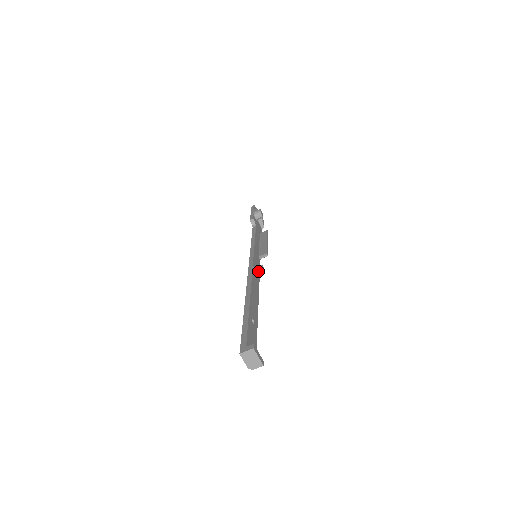
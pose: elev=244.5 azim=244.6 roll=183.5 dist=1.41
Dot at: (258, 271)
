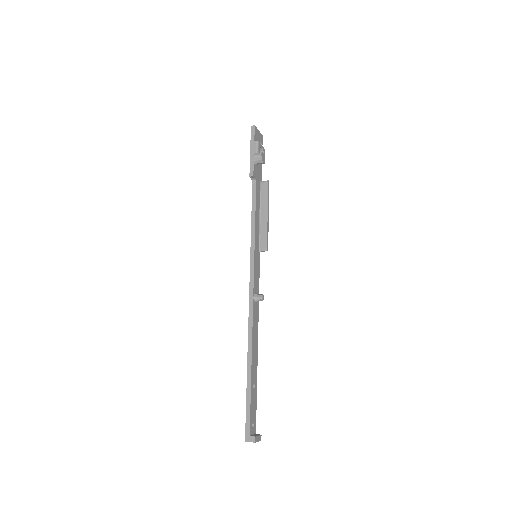
Dot at: occluded
